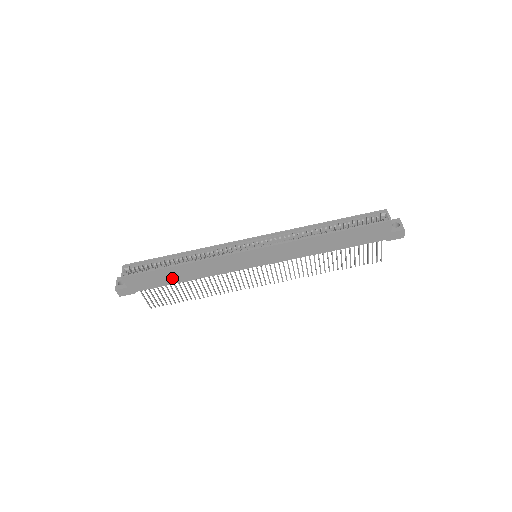
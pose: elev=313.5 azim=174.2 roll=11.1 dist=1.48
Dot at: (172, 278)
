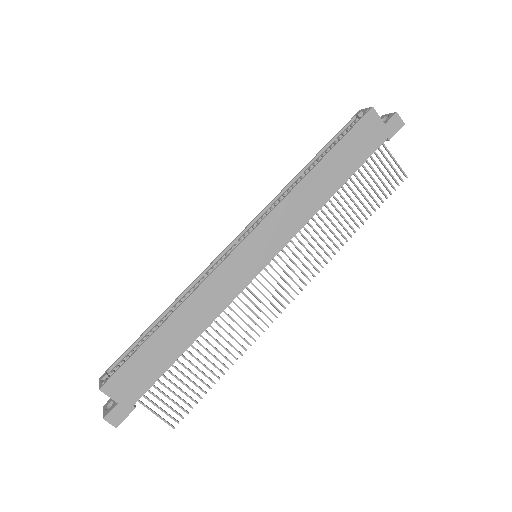
Dot at: (169, 350)
